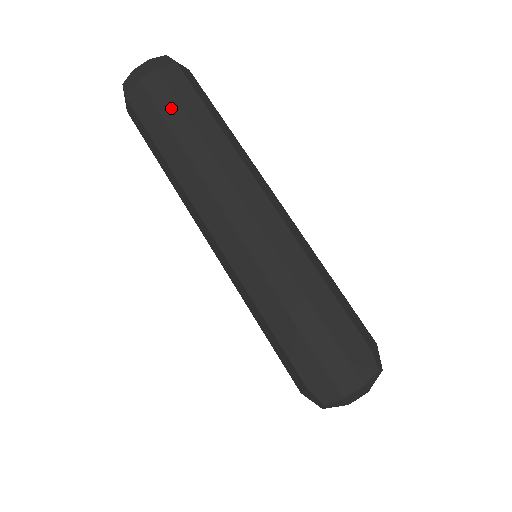
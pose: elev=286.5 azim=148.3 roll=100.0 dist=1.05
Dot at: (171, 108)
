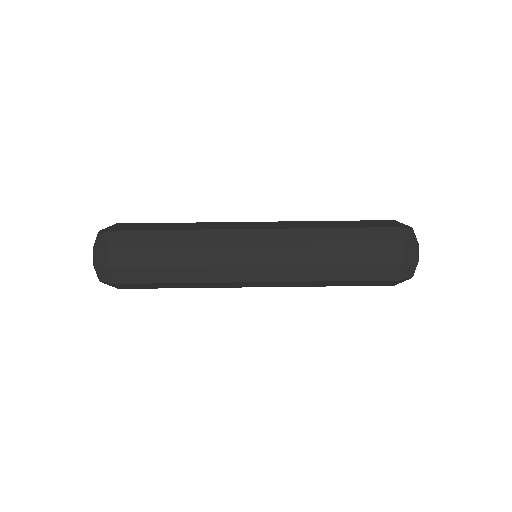
Dot at: (150, 256)
